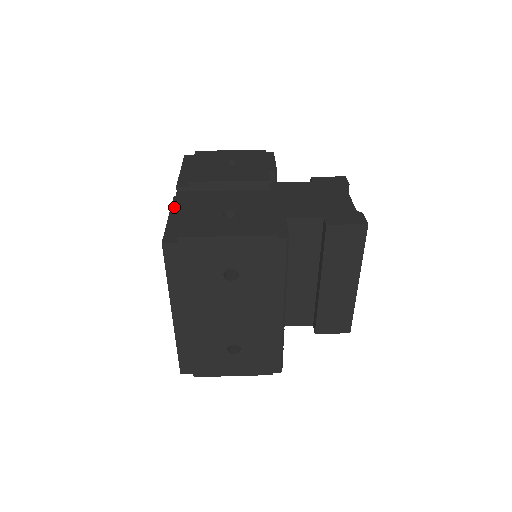
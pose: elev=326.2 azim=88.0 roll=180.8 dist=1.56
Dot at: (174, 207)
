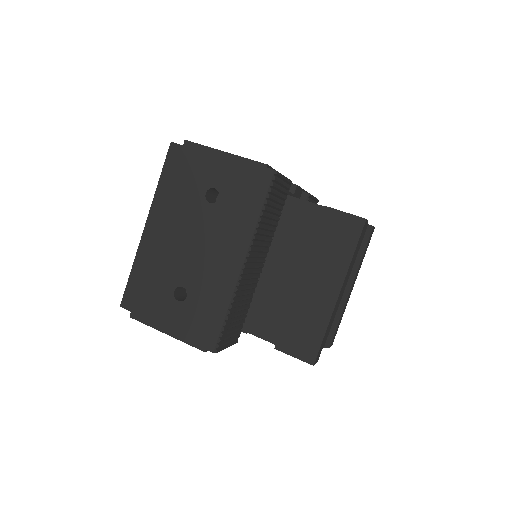
Dot at: occluded
